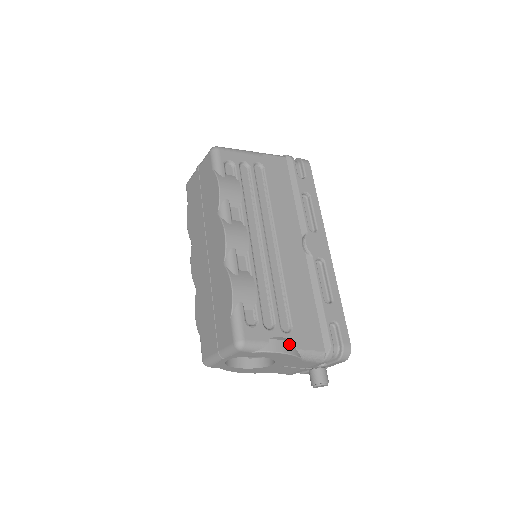
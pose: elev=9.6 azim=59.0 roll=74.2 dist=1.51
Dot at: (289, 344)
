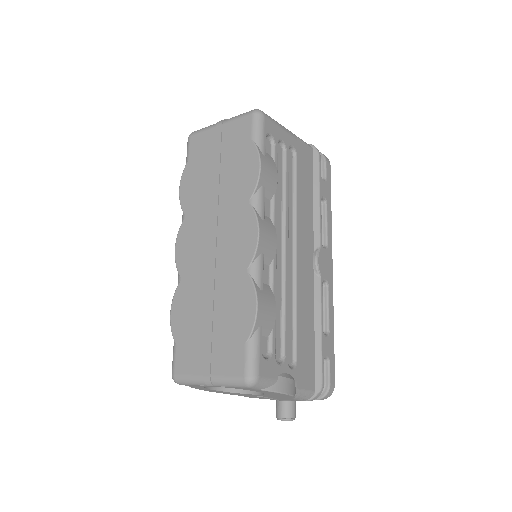
Dot at: (293, 383)
